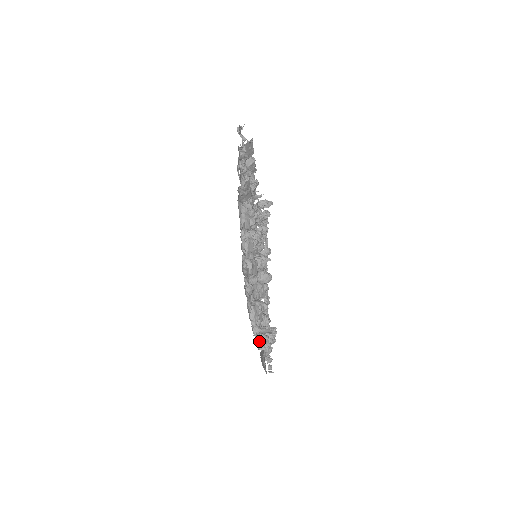
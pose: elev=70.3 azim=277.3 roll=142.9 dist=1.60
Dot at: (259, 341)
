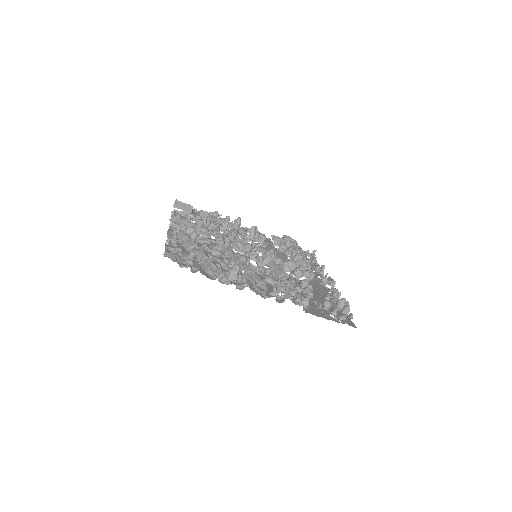
Dot at: (273, 296)
